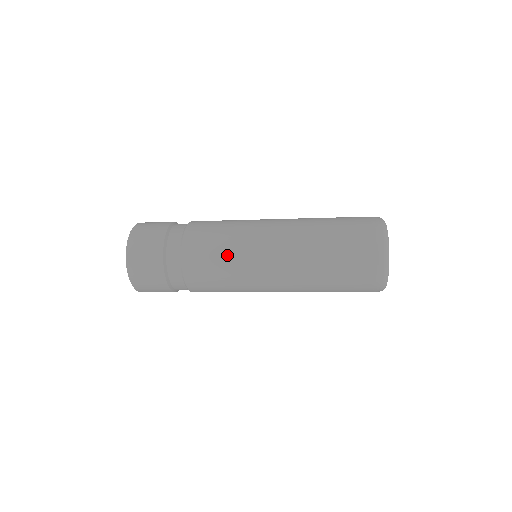
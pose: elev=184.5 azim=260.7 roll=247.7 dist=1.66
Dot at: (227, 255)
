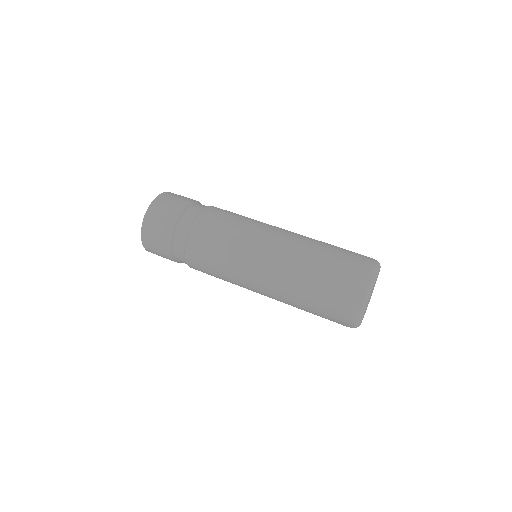
Dot at: (223, 276)
